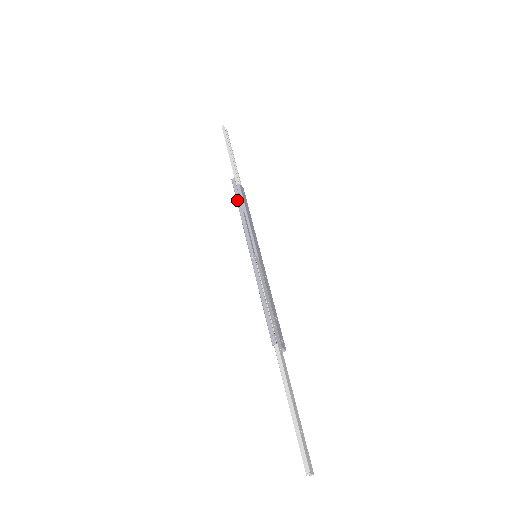
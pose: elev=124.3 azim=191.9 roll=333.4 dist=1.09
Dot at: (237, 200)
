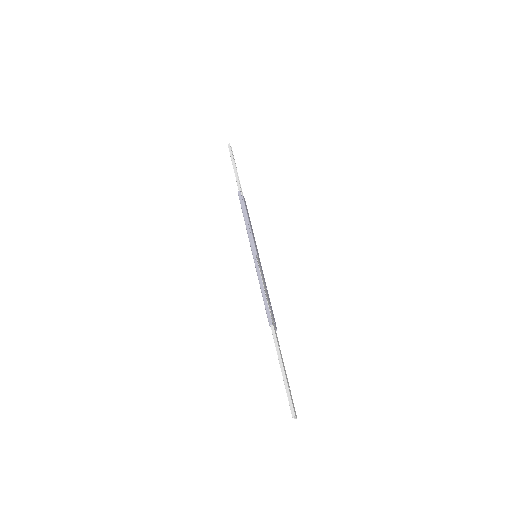
Dot at: (242, 210)
